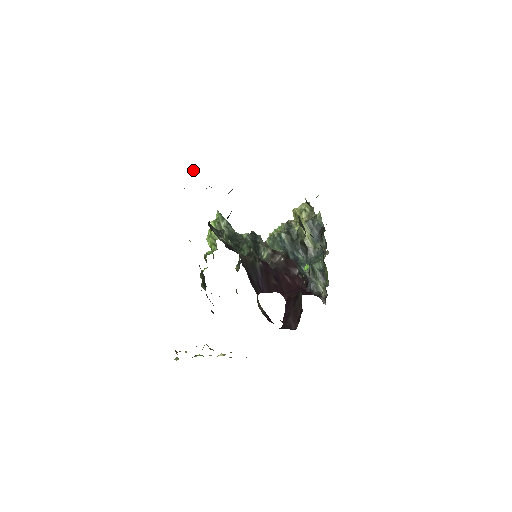
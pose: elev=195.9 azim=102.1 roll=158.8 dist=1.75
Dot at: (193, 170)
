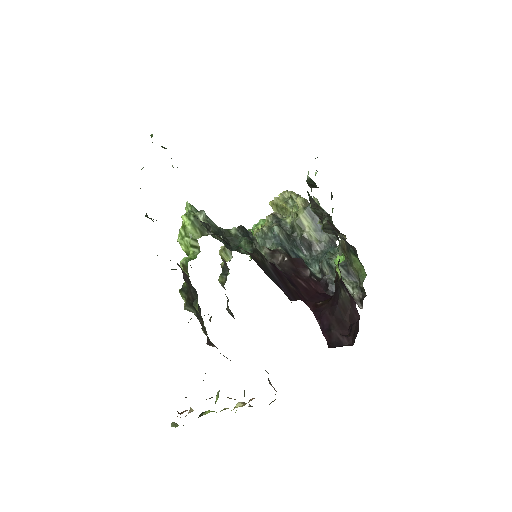
Dot at: occluded
